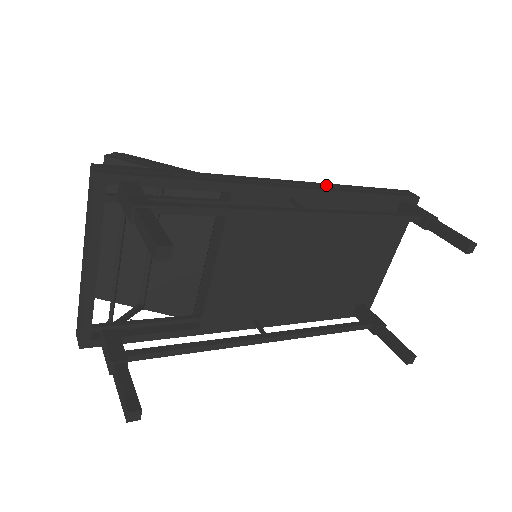
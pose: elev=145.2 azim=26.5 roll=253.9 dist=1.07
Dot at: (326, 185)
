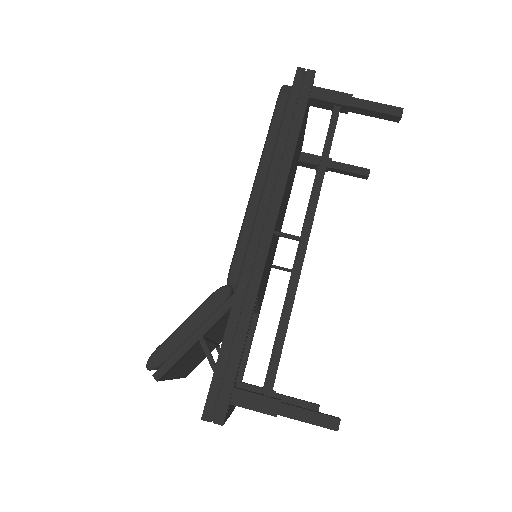
Dot at: (273, 180)
